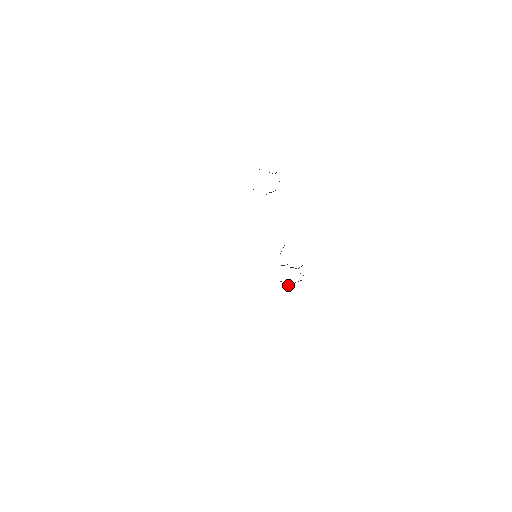
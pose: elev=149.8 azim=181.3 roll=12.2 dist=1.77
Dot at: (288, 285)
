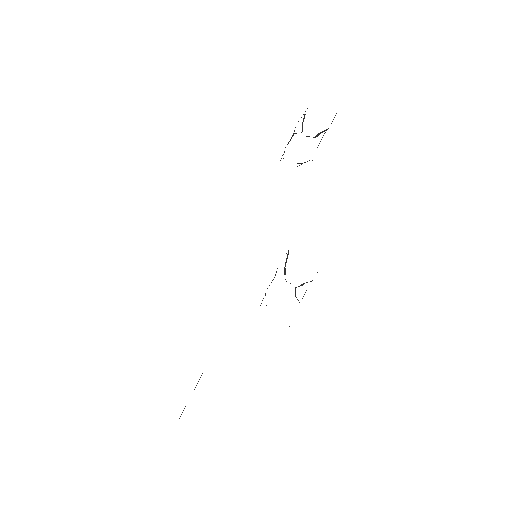
Dot at: occluded
